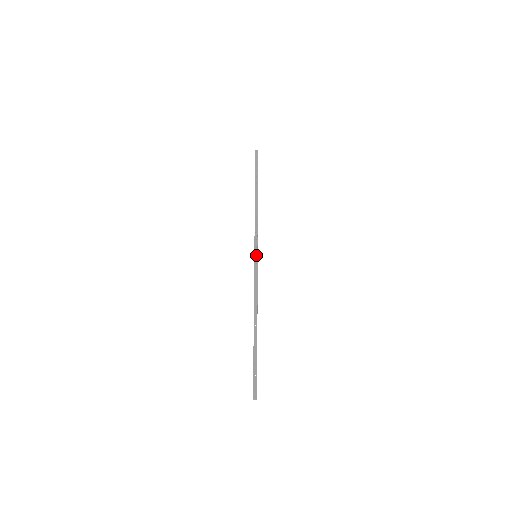
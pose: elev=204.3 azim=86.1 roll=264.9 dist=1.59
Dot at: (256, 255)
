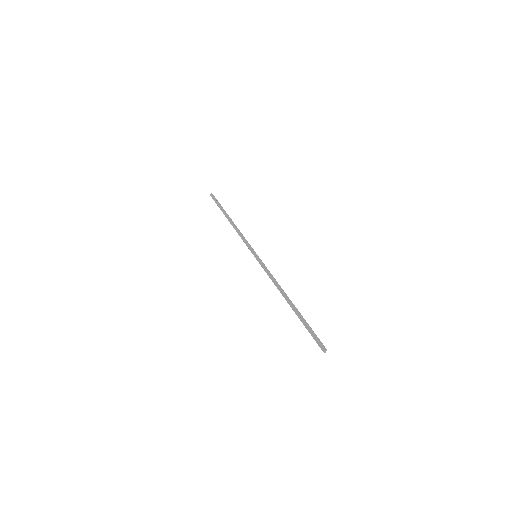
Dot at: (255, 255)
